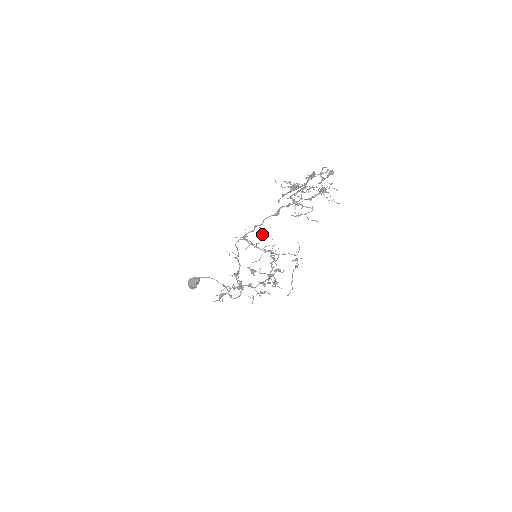
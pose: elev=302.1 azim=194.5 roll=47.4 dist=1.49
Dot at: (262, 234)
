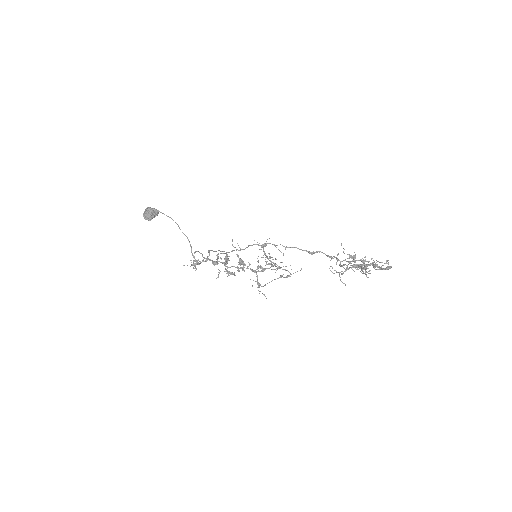
Dot at: occluded
